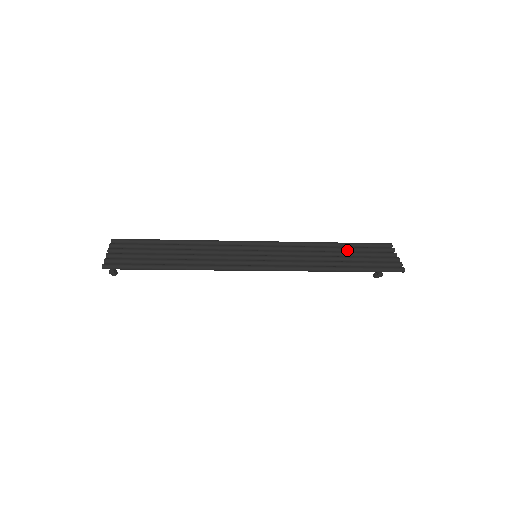
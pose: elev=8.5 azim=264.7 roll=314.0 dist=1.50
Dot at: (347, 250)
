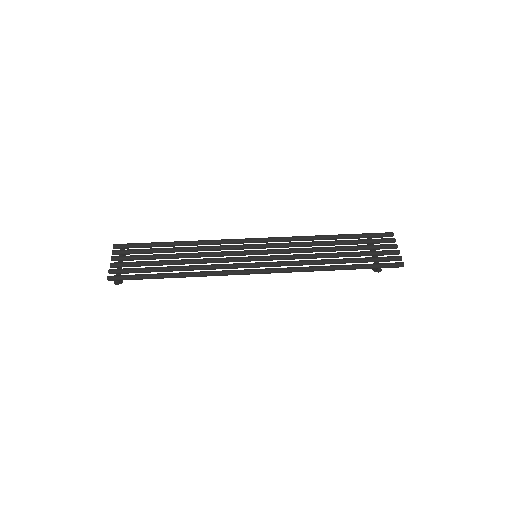
Dot at: (347, 243)
